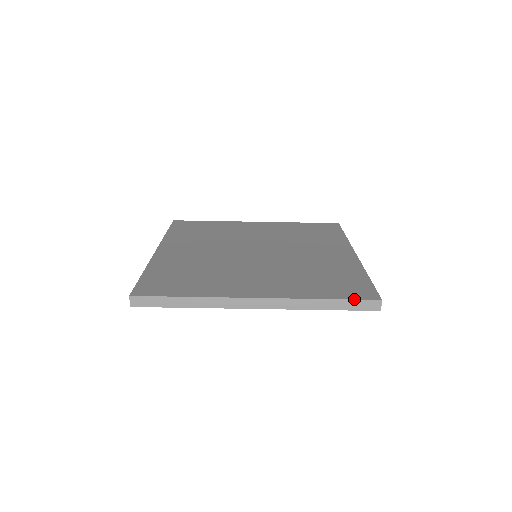
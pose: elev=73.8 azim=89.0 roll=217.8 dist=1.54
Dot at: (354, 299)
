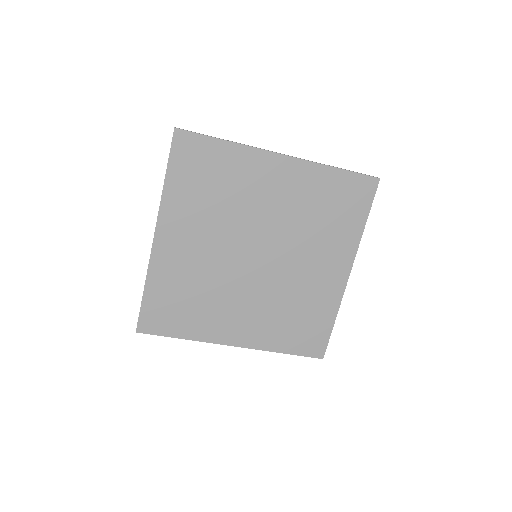
Dot at: (304, 356)
